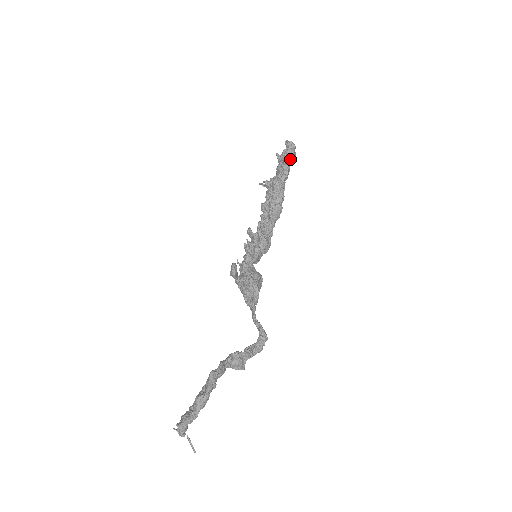
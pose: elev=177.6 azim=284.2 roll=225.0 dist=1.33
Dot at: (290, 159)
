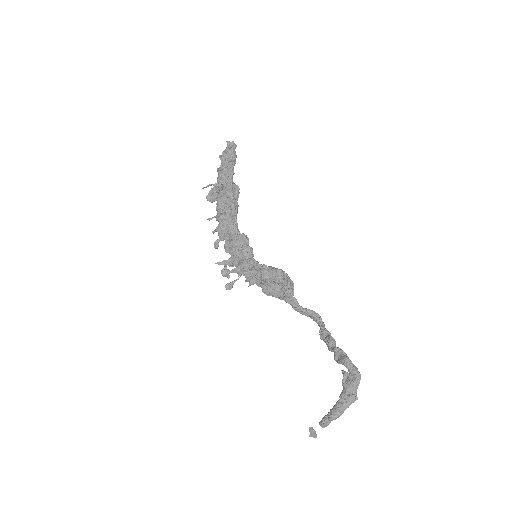
Dot at: (235, 158)
